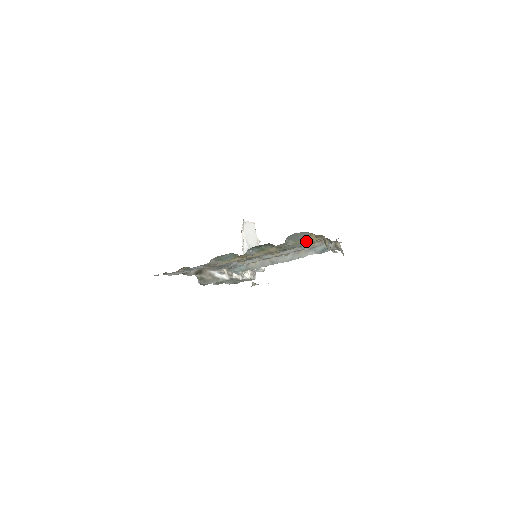
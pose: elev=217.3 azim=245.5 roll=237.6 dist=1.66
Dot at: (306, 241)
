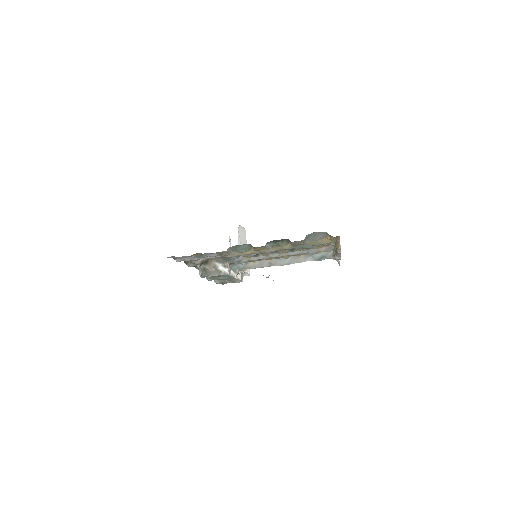
Dot at: (320, 242)
